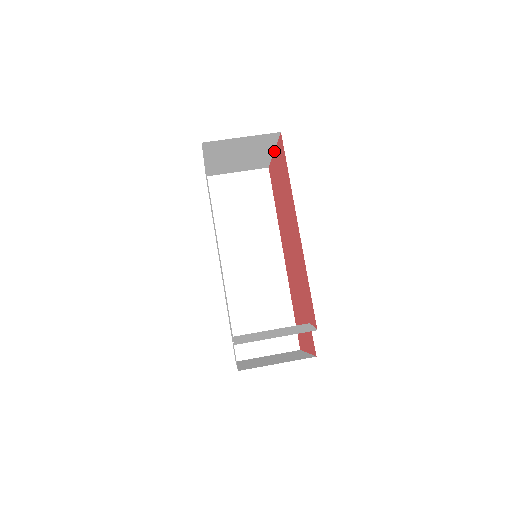
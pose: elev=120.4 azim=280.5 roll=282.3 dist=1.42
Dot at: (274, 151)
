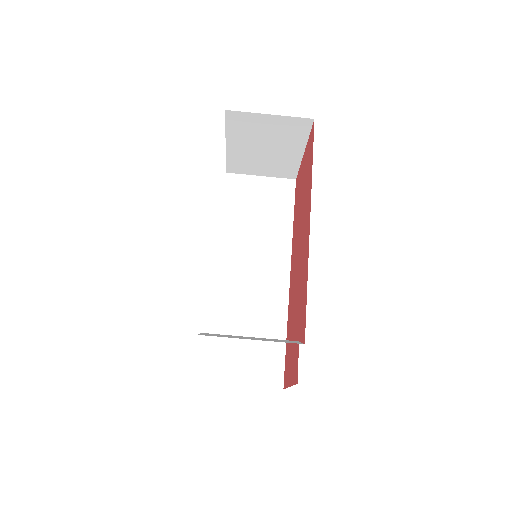
Dot at: (304, 151)
